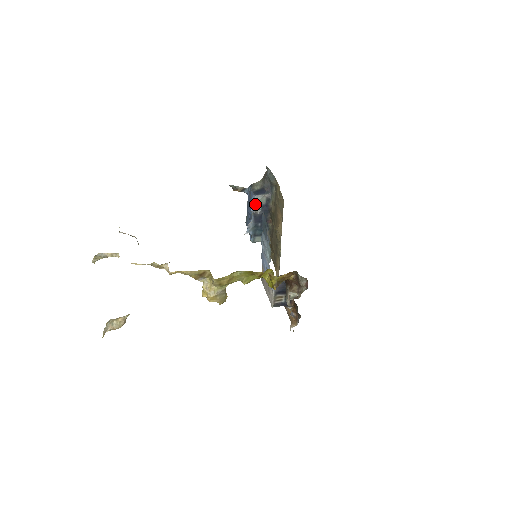
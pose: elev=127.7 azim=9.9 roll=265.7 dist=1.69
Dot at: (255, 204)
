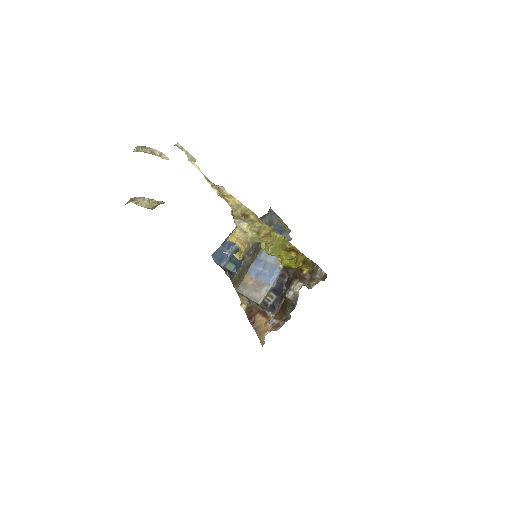
Dot at: occluded
